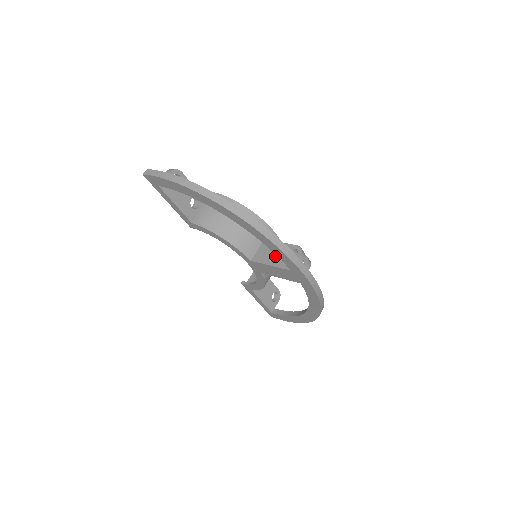
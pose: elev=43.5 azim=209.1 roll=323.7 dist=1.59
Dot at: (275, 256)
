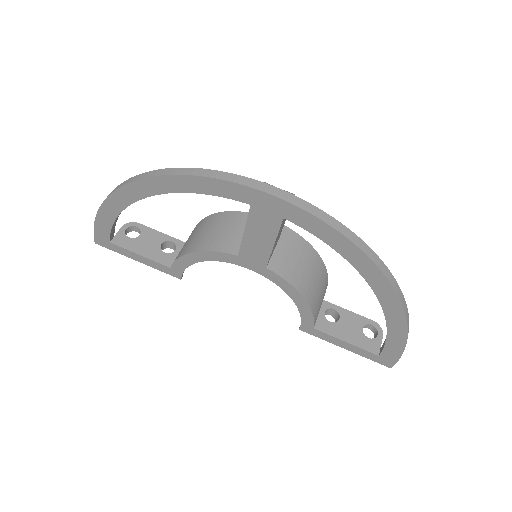
Dot at: occluded
